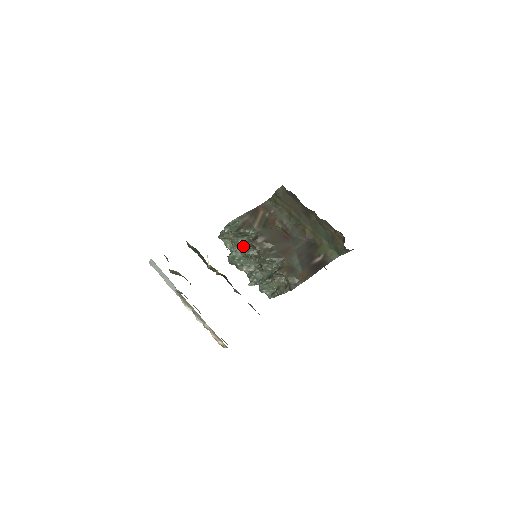
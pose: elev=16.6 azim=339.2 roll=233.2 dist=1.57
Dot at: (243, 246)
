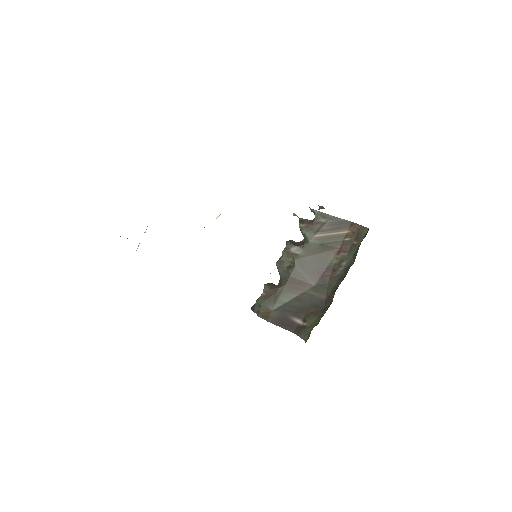
Dot at: occluded
